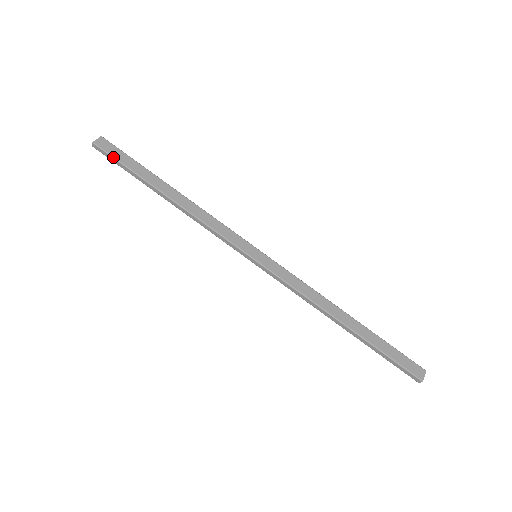
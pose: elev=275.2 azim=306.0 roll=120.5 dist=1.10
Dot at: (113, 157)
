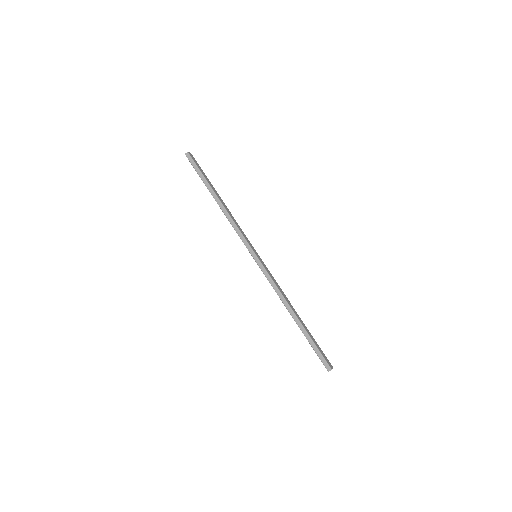
Dot at: (196, 165)
